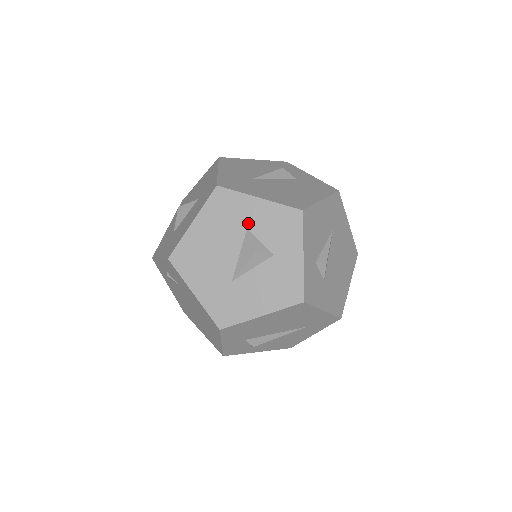
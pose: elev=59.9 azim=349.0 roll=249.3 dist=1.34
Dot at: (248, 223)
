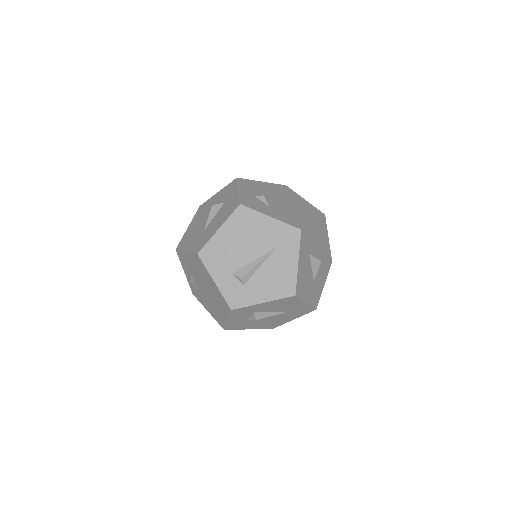
Dot at: (213, 204)
